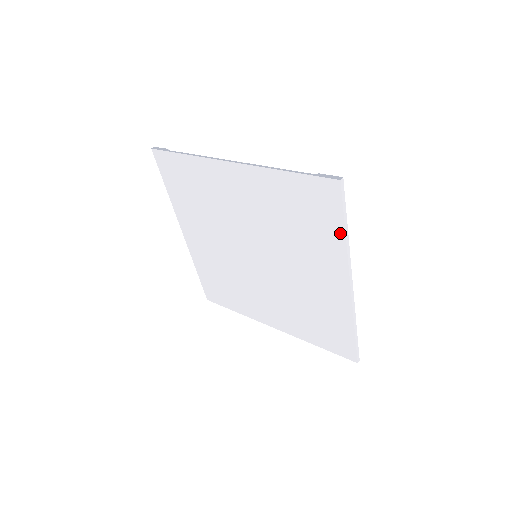
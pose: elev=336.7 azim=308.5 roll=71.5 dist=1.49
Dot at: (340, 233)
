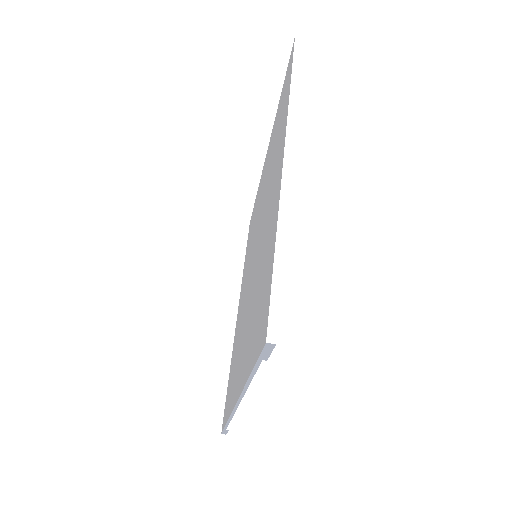
Dot at: (289, 91)
